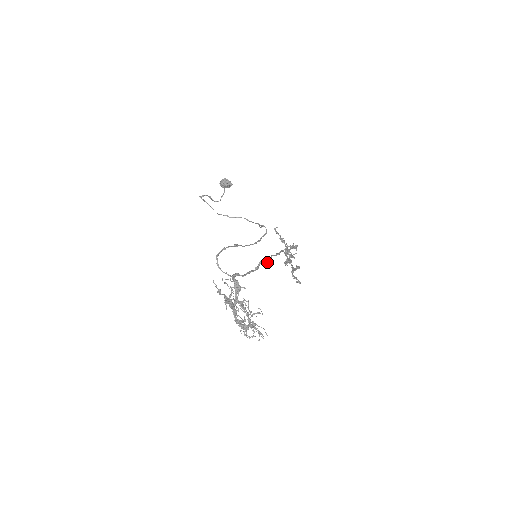
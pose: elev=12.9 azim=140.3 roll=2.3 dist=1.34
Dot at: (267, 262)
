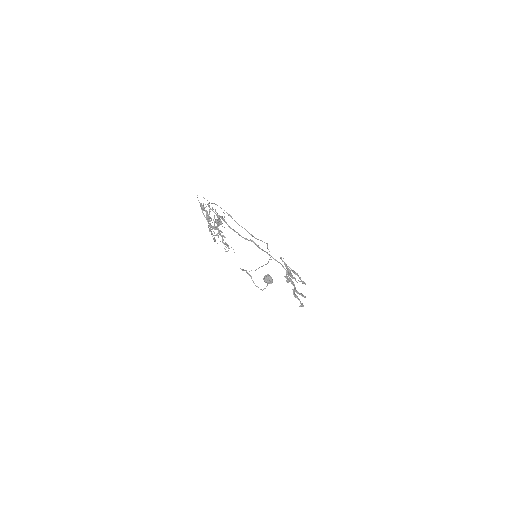
Dot at: (258, 246)
